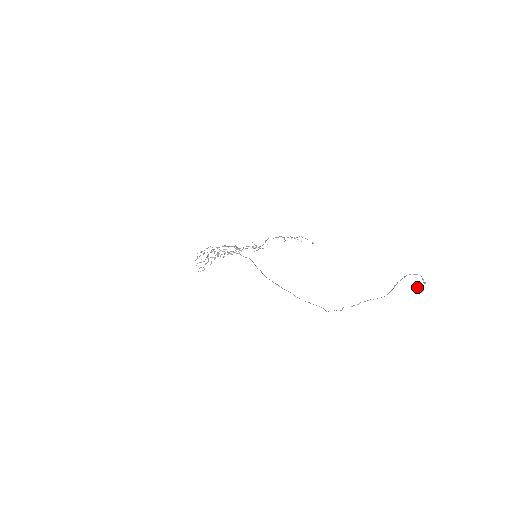
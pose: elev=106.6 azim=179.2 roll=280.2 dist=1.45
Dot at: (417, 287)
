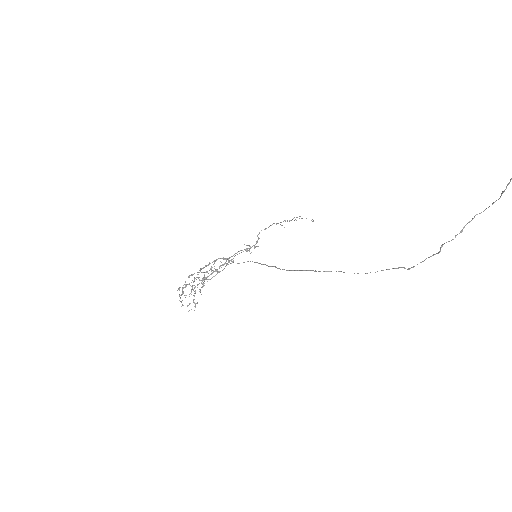
Dot at: out of frame
